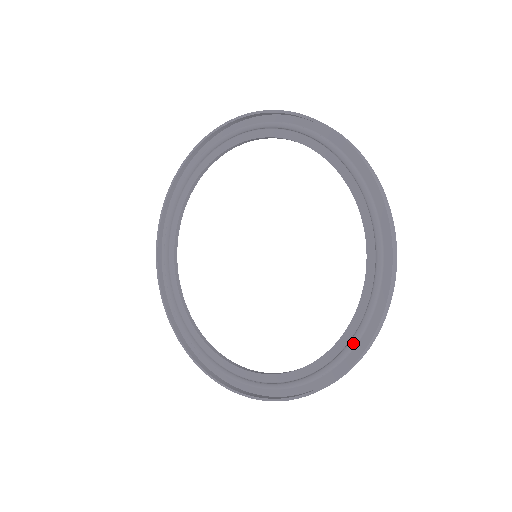
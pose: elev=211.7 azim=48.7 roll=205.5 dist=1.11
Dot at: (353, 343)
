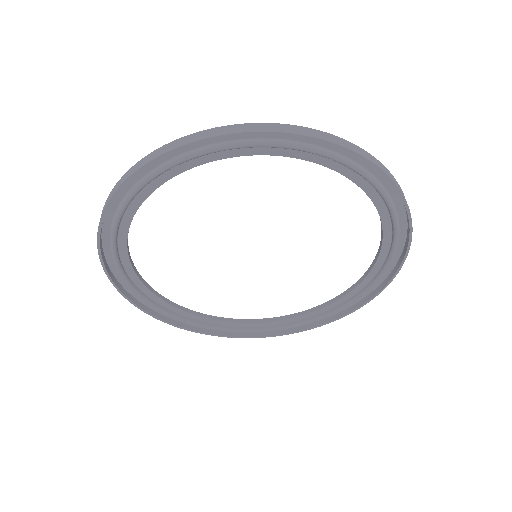
Dot at: (301, 324)
